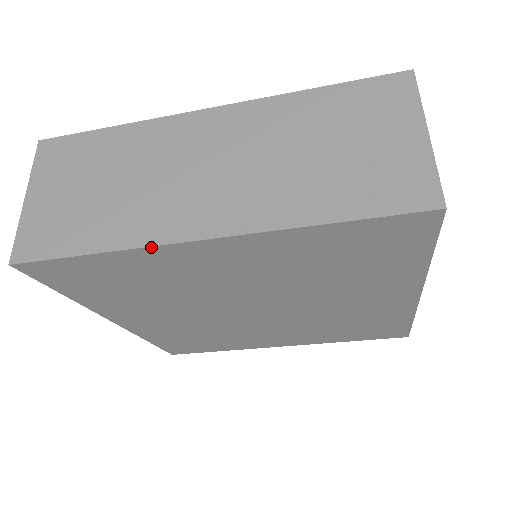
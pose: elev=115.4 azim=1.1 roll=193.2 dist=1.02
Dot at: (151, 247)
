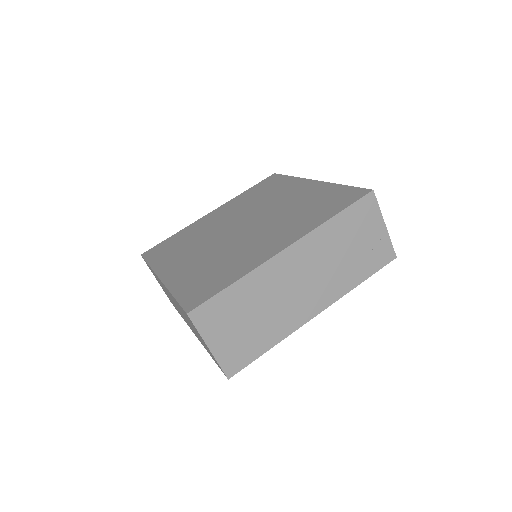
Dot at: occluded
